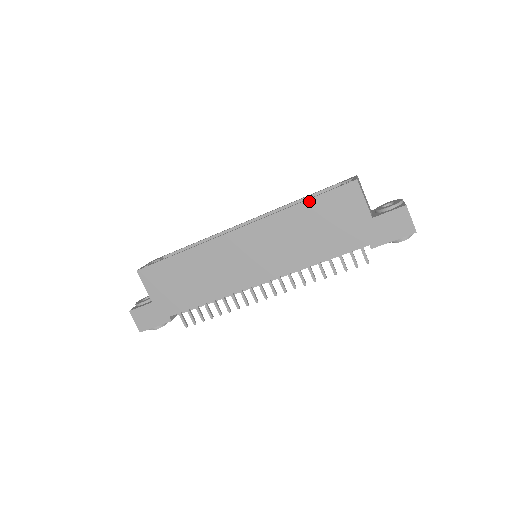
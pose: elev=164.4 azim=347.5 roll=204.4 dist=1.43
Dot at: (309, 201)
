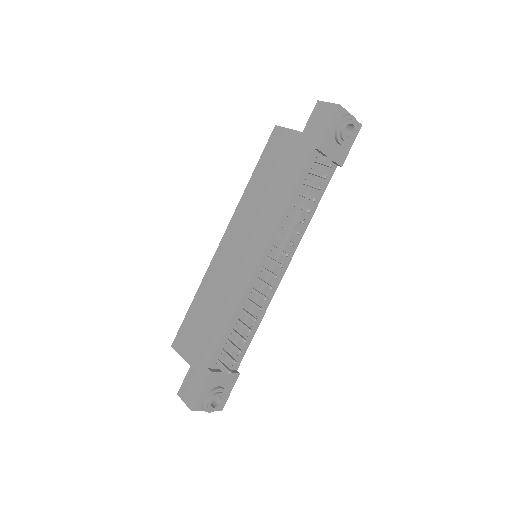
Dot at: (255, 170)
